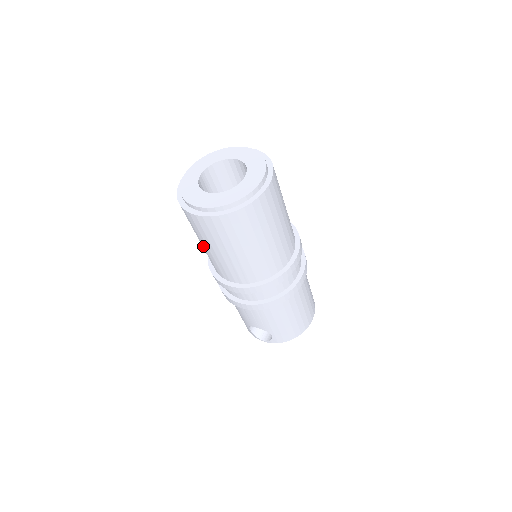
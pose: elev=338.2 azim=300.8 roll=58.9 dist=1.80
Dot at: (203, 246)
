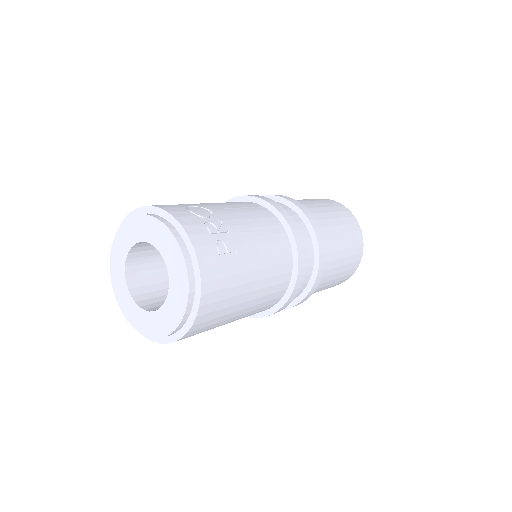
Dot at: occluded
